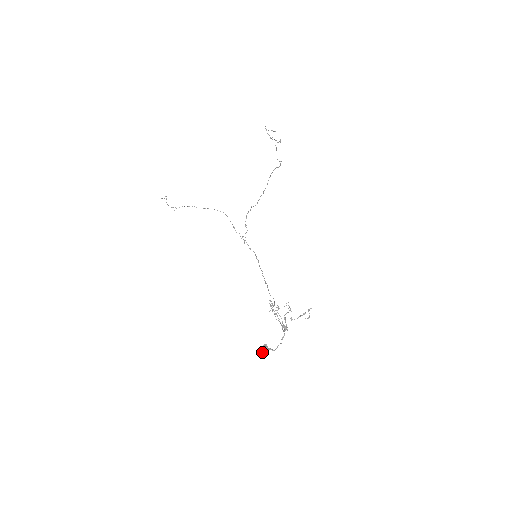
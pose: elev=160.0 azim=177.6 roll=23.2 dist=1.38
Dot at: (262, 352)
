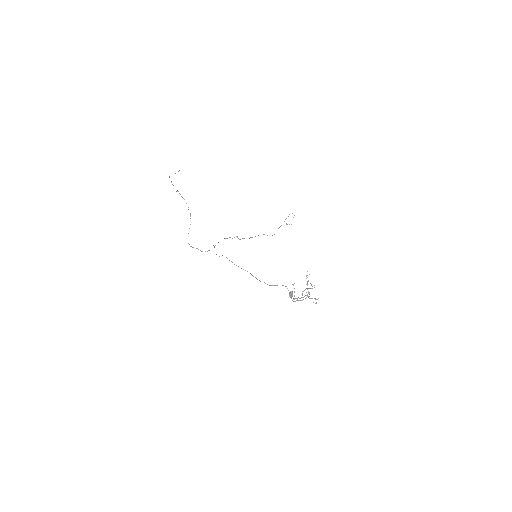
Dot at: (291, 293)
